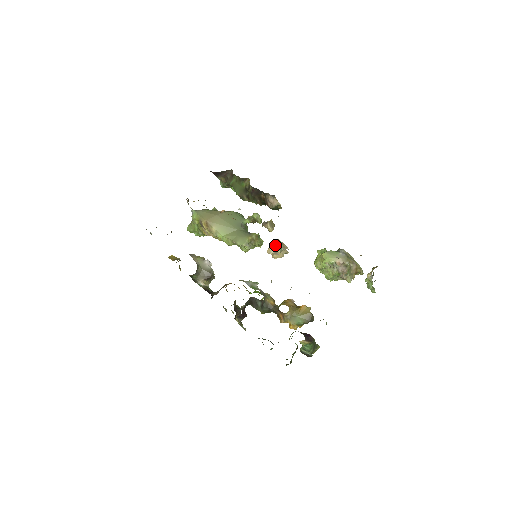
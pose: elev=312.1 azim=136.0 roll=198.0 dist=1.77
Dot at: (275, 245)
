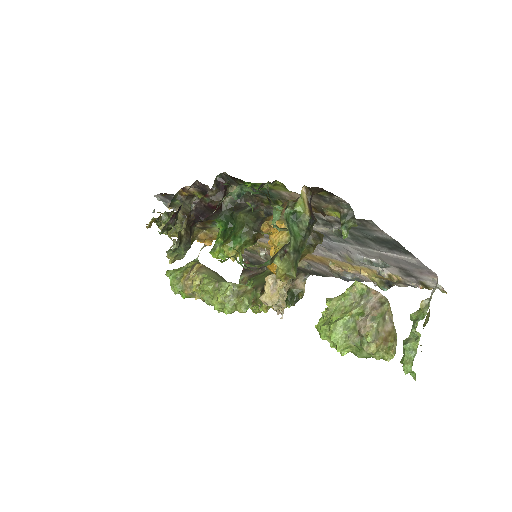
Dot at: occluded
